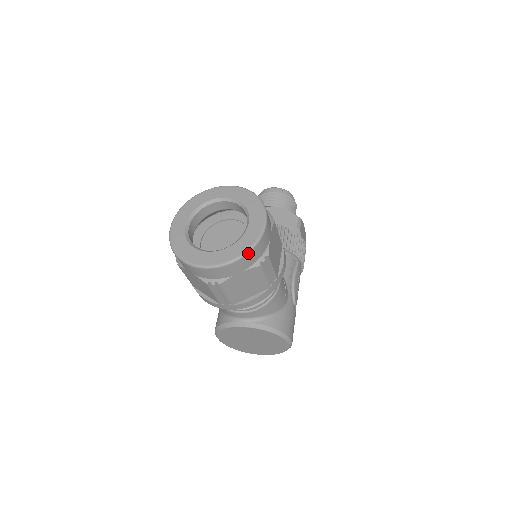
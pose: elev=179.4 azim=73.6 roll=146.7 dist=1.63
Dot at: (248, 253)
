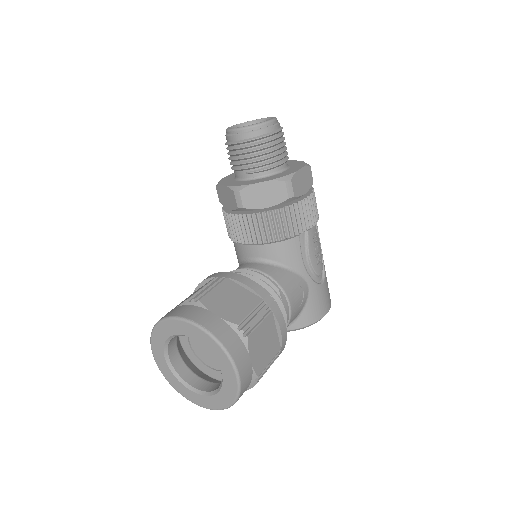
Dot at: occluded
